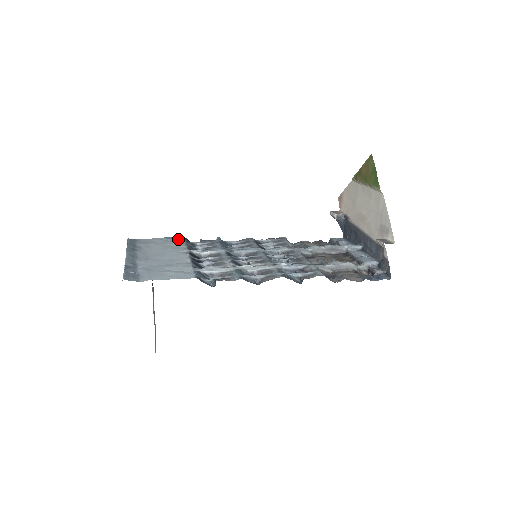
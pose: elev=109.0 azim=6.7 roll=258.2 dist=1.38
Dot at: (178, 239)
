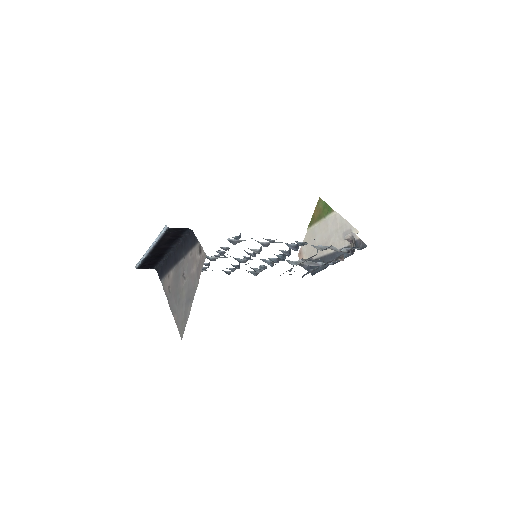
Dot at: occluded
